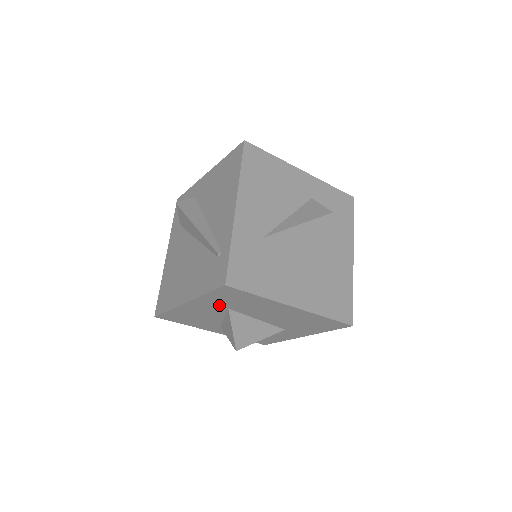
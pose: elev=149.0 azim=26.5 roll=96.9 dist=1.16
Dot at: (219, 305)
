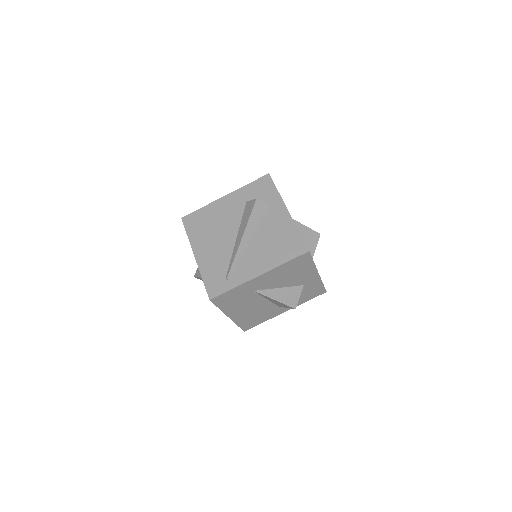
Dot at: occluded
